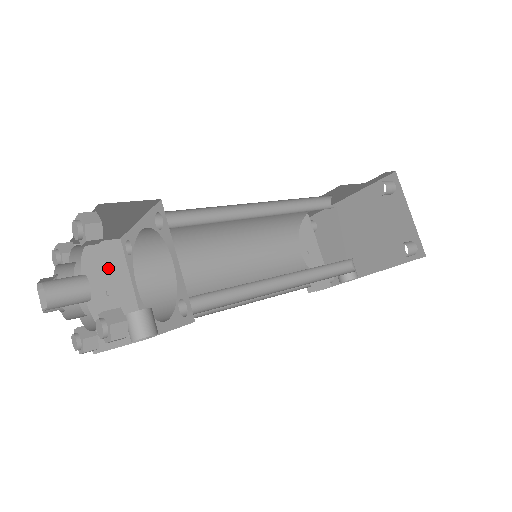
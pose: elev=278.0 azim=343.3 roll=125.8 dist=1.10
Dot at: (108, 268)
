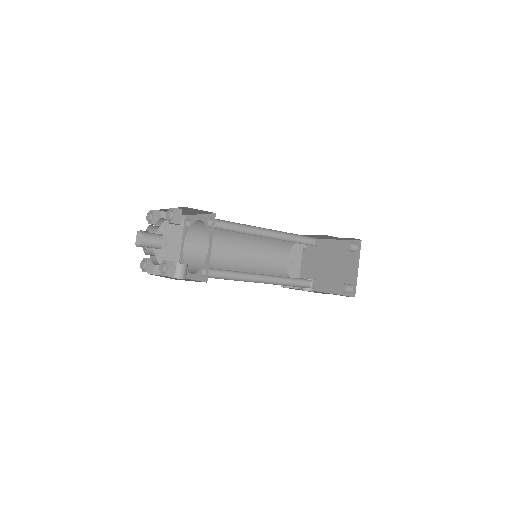
Dot at: (172, 230)
